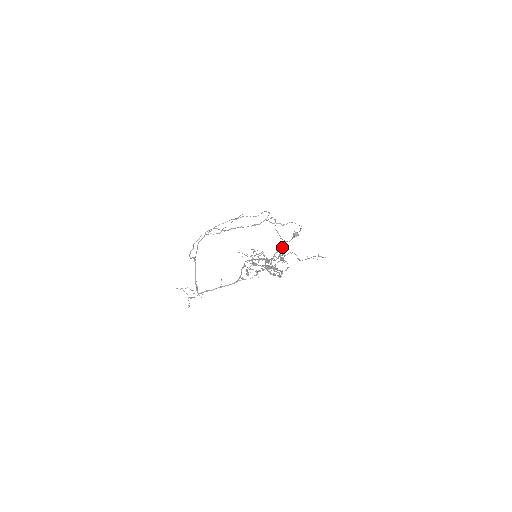
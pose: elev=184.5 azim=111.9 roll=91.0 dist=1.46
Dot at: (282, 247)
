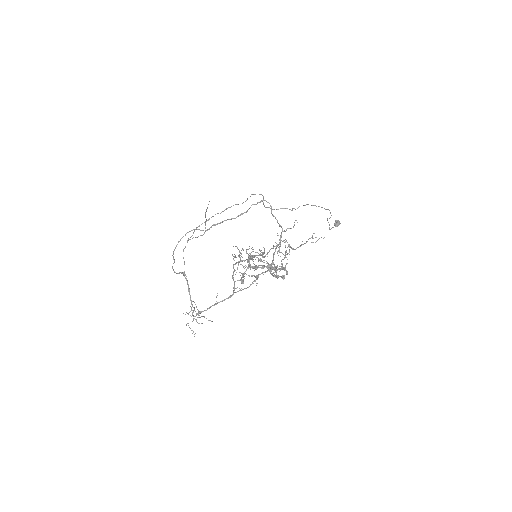
Dot at: (280, 237)
